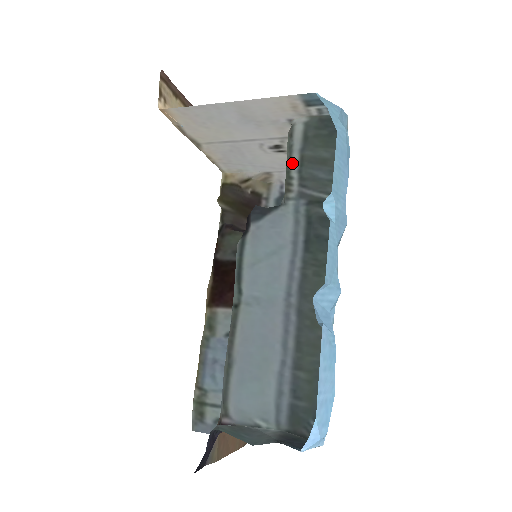
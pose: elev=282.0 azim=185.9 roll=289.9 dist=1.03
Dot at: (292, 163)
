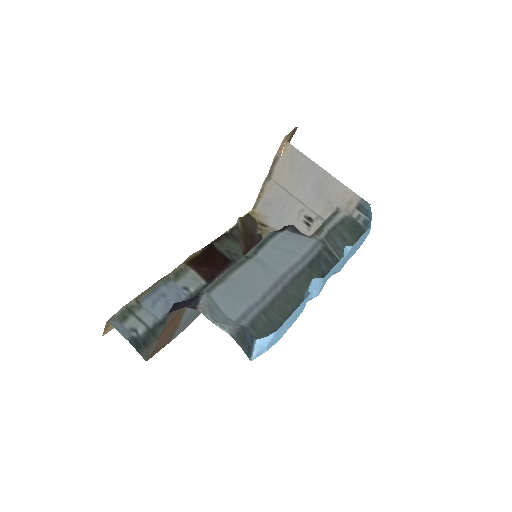
Dot at: (327, 225)
